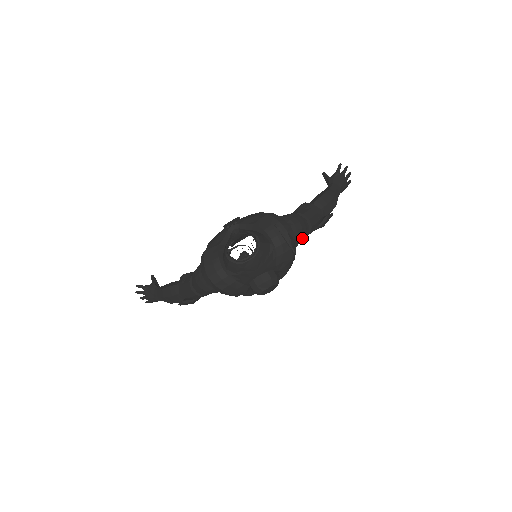
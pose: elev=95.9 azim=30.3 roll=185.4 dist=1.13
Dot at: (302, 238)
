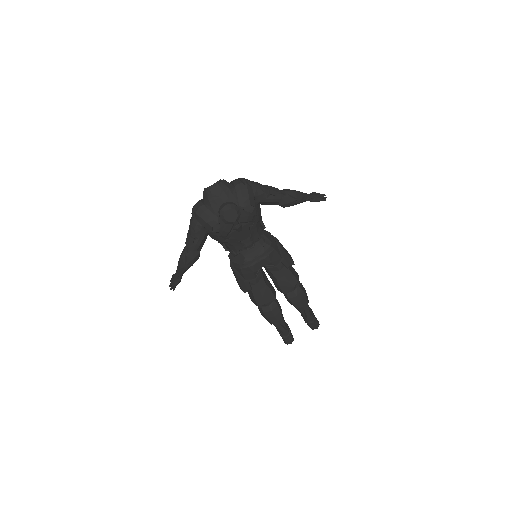
Dot at: (261, 193)
